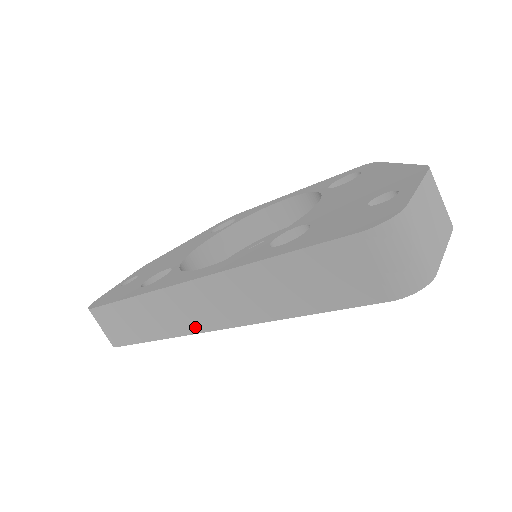
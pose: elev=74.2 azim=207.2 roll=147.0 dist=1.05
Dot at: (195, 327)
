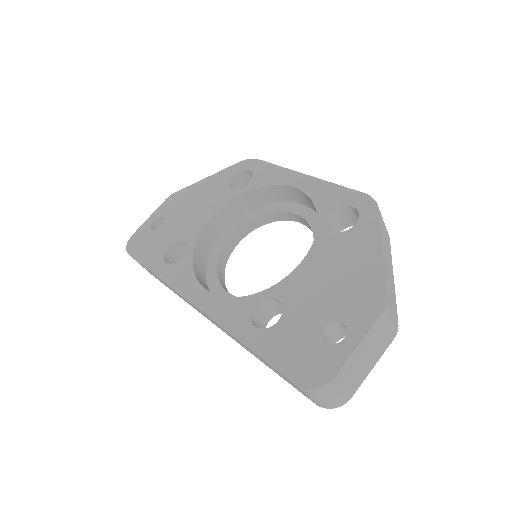
Dot at: occluded
